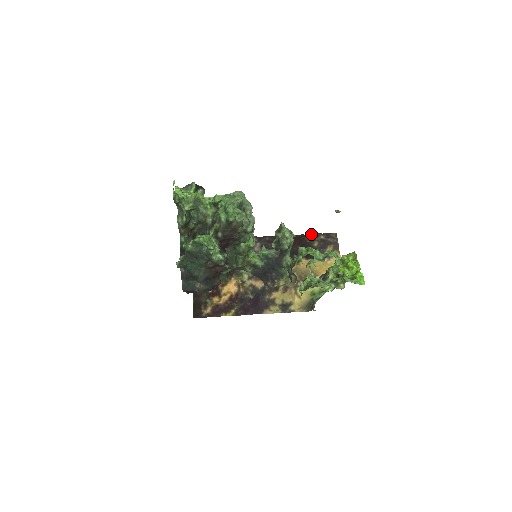
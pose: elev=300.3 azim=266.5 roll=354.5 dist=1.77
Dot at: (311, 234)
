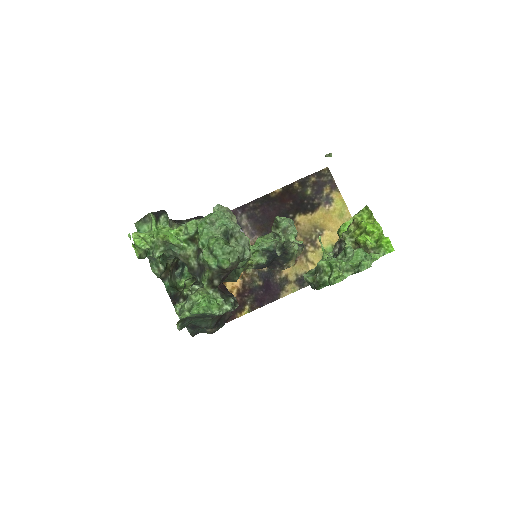
Dot at: (299, 180)
